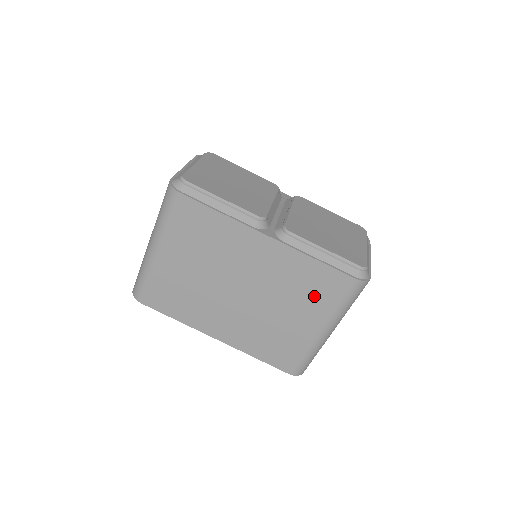
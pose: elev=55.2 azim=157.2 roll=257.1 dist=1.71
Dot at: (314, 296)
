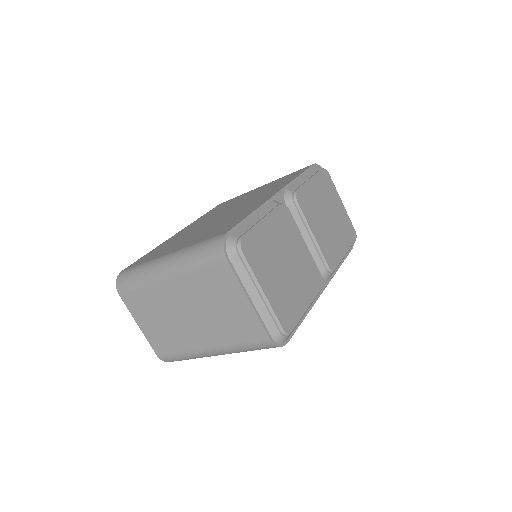
Dot at: occluded
